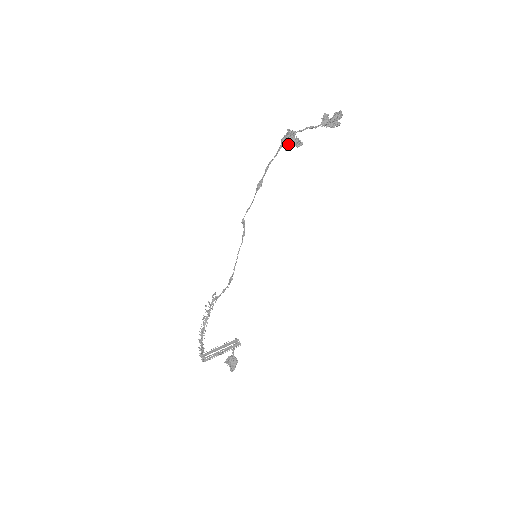
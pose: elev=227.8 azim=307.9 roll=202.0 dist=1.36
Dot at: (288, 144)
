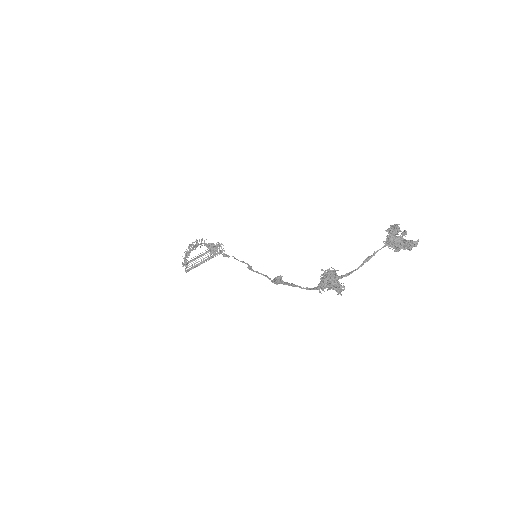
Dot at: (327, 283)
